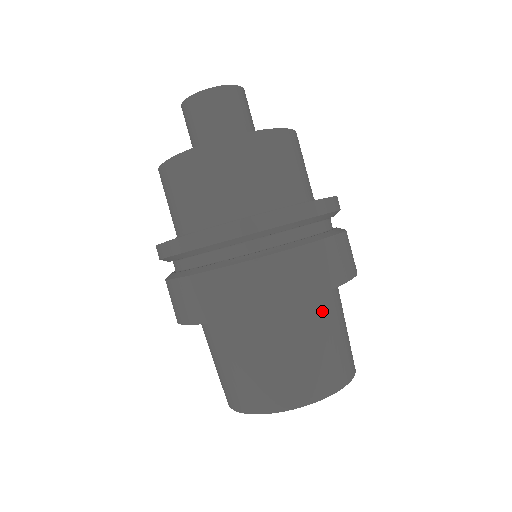
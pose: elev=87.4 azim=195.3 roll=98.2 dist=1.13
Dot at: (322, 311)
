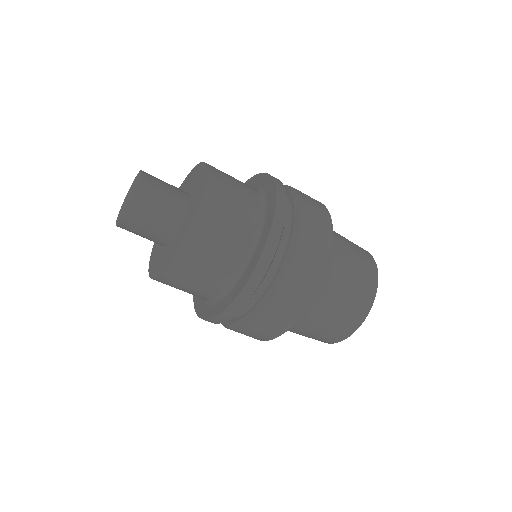
Dot at: (305, 316)
